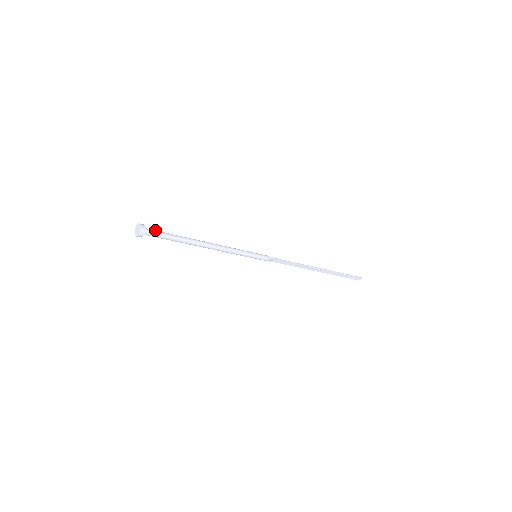
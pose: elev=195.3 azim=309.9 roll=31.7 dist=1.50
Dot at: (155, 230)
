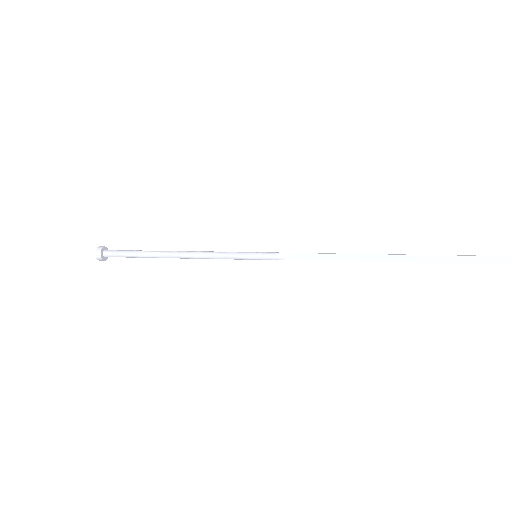
Dot at: (117, 250)
